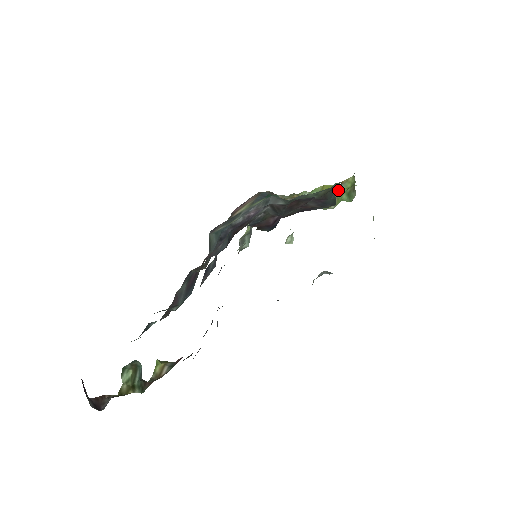
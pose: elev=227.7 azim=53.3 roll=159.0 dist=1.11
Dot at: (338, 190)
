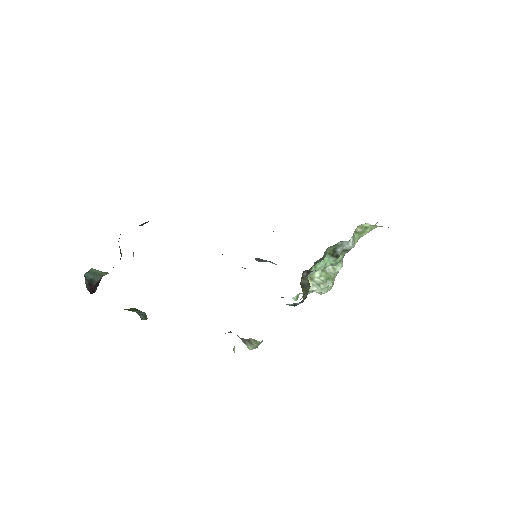
Dot at: occluded
